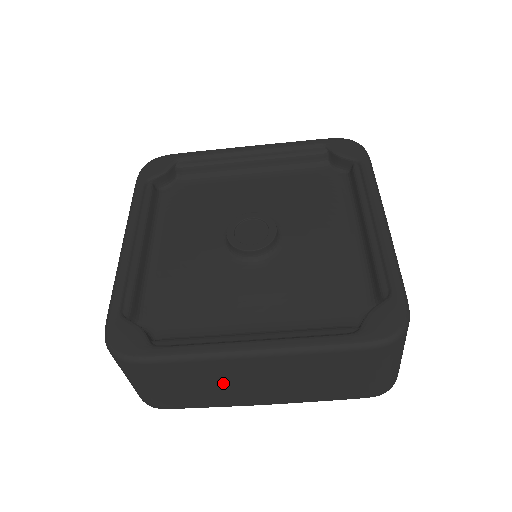
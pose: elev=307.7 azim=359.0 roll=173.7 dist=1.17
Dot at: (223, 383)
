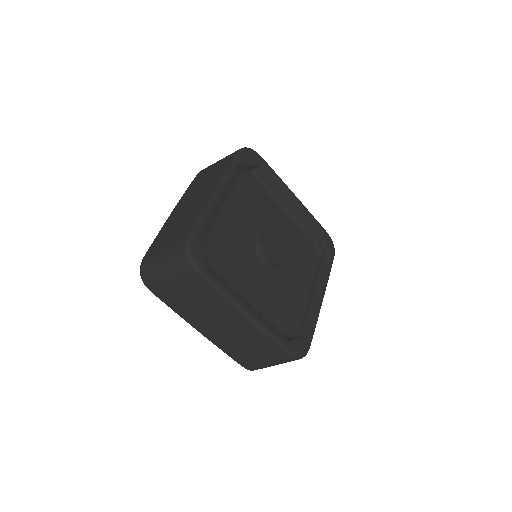
Dot at: (208, 311)
